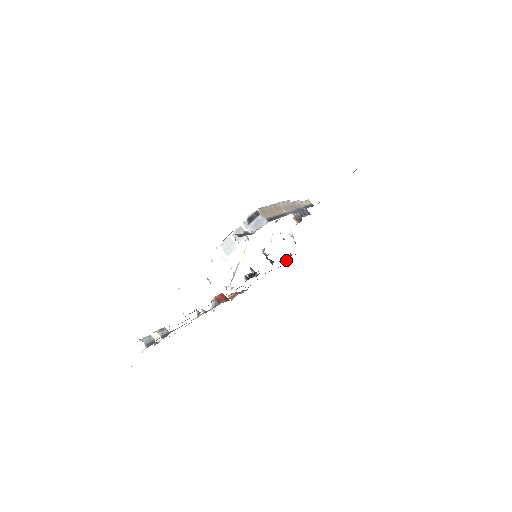
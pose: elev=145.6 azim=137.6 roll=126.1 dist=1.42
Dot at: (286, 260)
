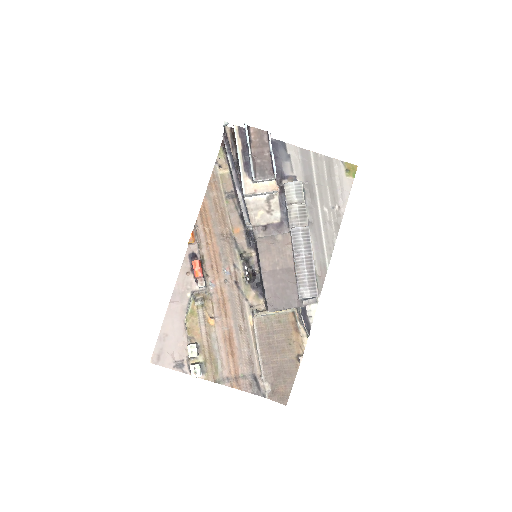
Dot at: (221, 167)
